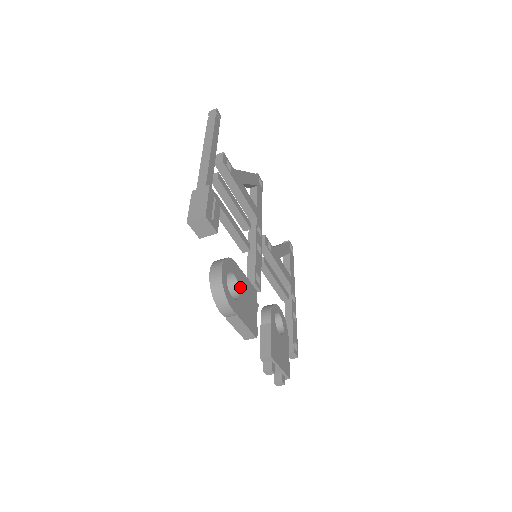
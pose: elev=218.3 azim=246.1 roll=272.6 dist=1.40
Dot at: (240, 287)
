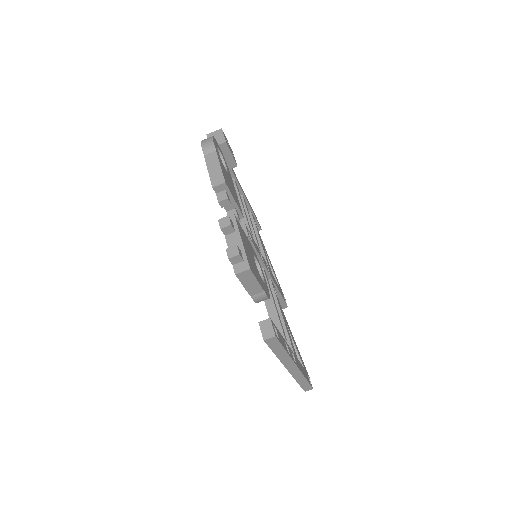
Dot at: (228, 175)
